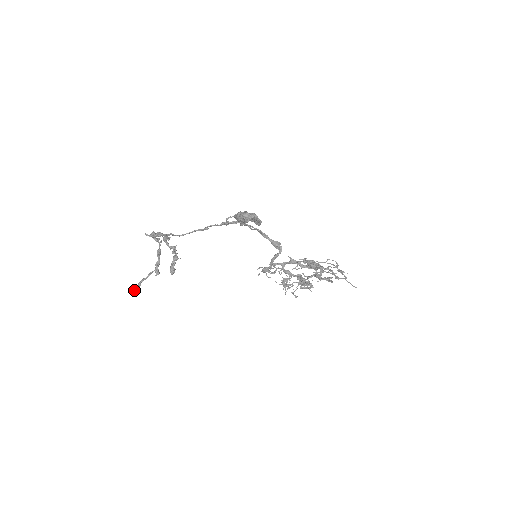
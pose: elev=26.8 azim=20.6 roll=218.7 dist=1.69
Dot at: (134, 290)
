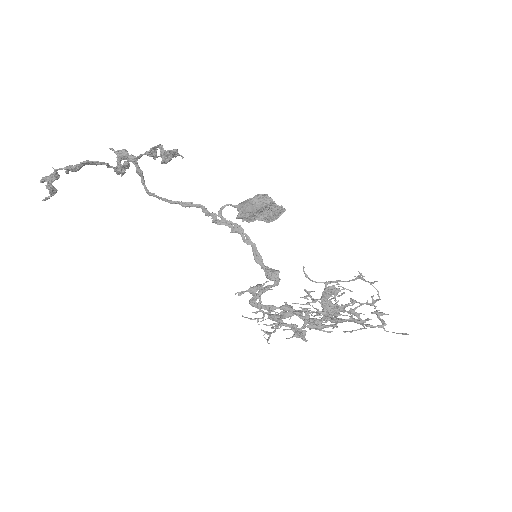
Dot at: occluded
